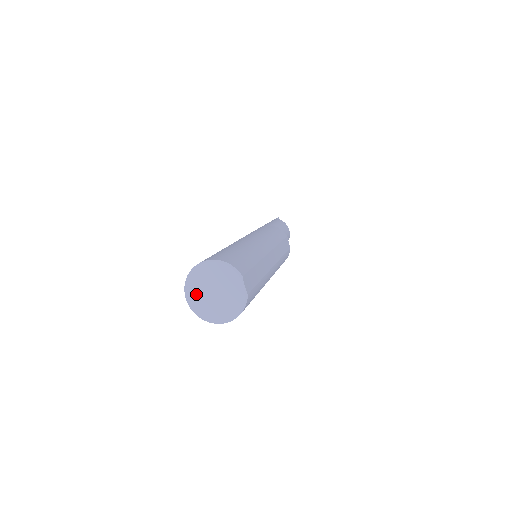
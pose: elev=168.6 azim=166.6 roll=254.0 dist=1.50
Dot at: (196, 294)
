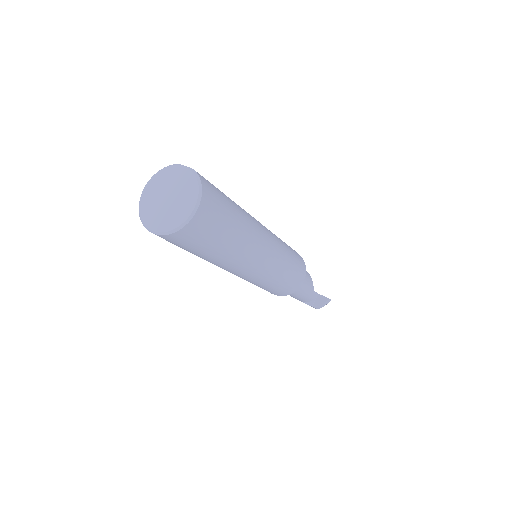
Dot at: (155, 218)
